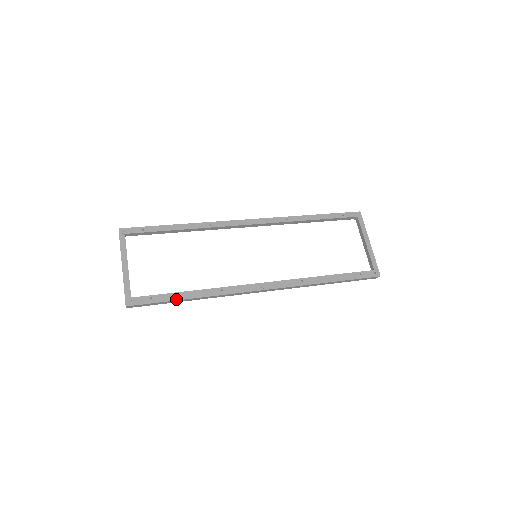
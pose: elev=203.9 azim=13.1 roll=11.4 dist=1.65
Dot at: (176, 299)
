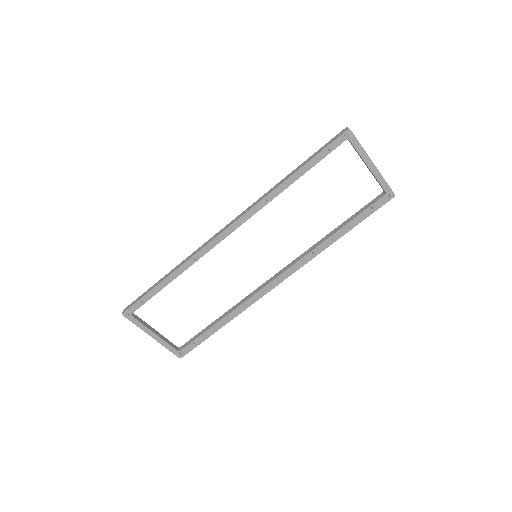
Dot at: (213, 333)
